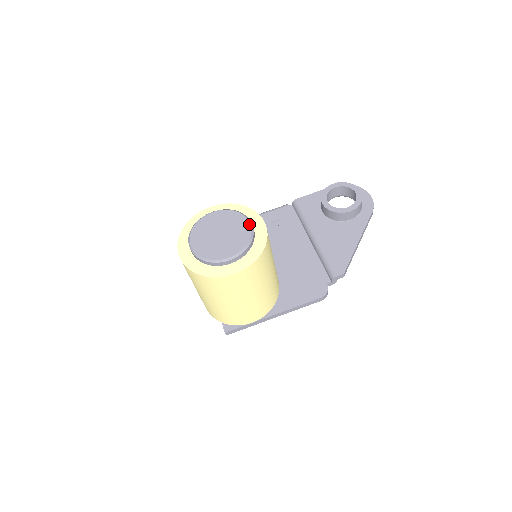
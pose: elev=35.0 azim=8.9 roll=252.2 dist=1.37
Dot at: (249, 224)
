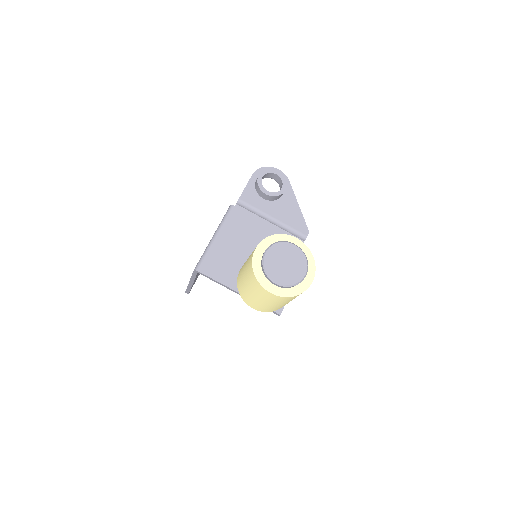
Dot at: (295, 246)
